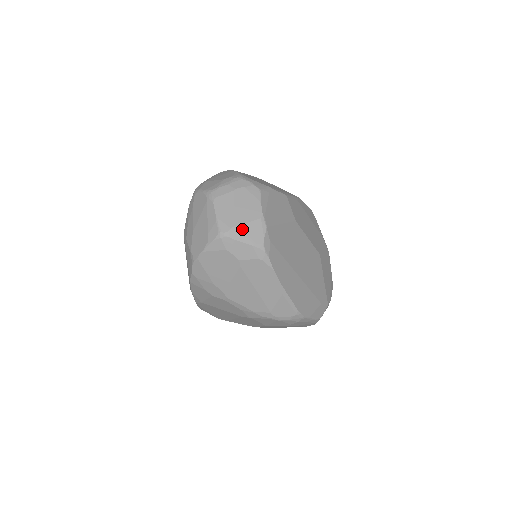
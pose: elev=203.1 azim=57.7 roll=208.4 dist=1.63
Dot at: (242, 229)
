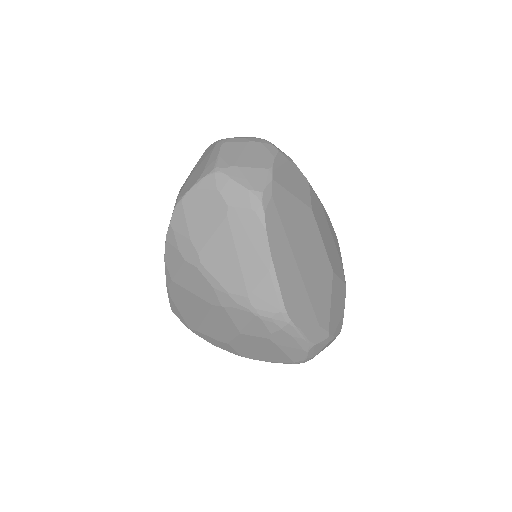
Dot at: (243, 171)
